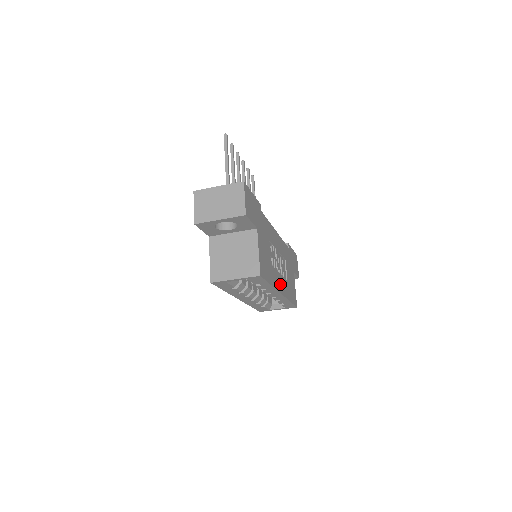
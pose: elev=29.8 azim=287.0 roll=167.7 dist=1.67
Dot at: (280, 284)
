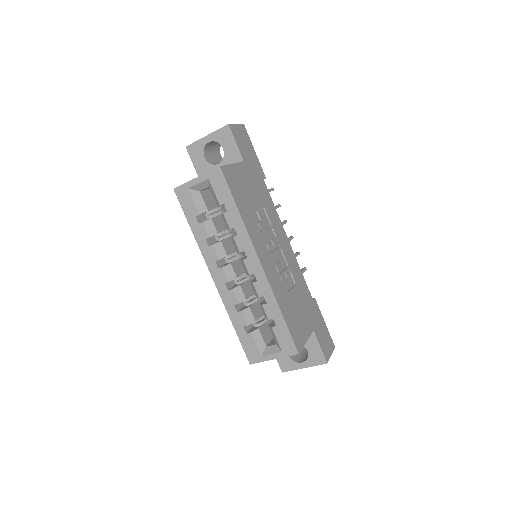
Dot at: (264, 256)
